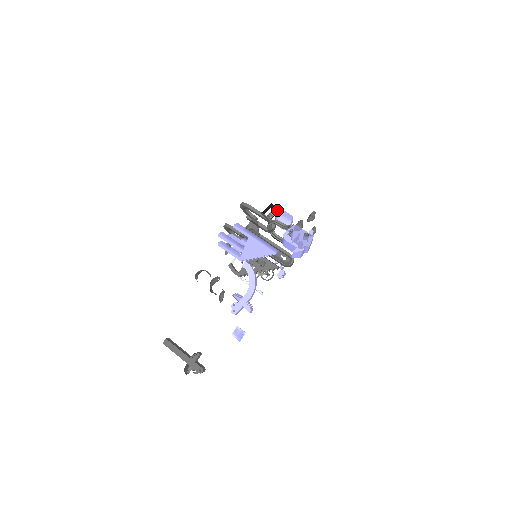
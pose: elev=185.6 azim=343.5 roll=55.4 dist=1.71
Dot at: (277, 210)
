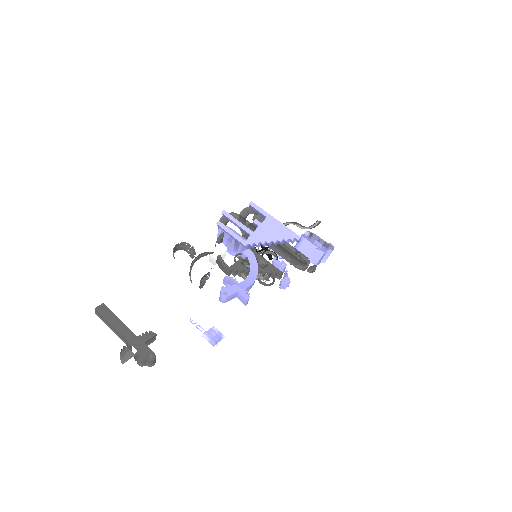
Dot at: occluded
